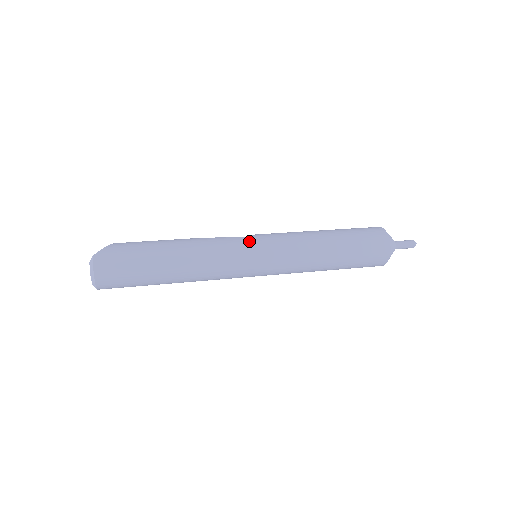
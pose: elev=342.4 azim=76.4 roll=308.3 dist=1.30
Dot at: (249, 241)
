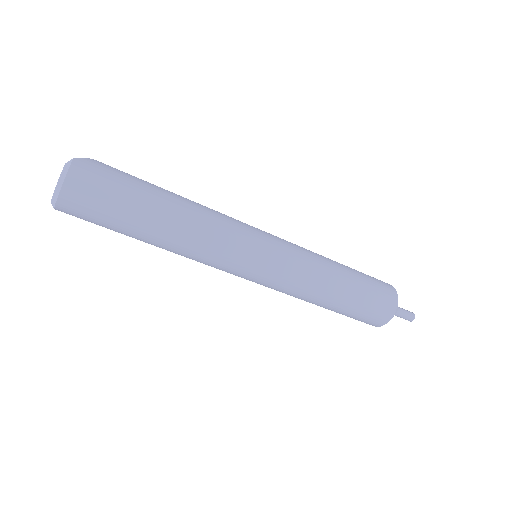
Dot at: (259, 231)
